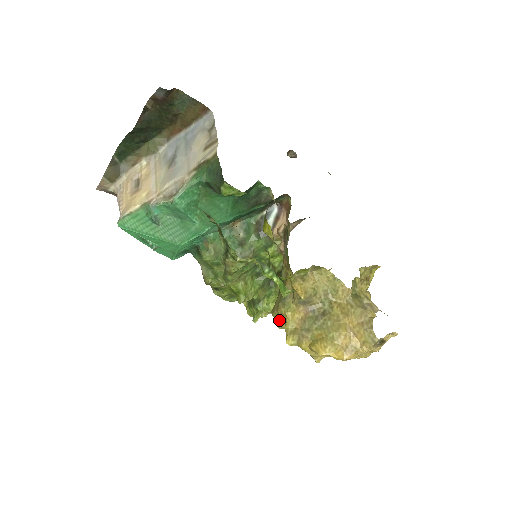
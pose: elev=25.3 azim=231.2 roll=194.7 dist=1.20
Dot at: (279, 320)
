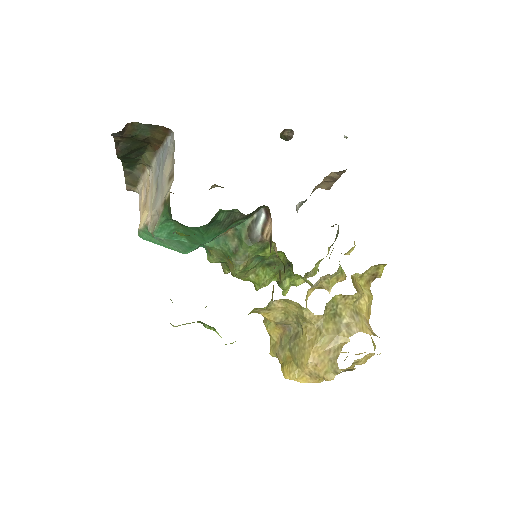
Dot at: occluded
